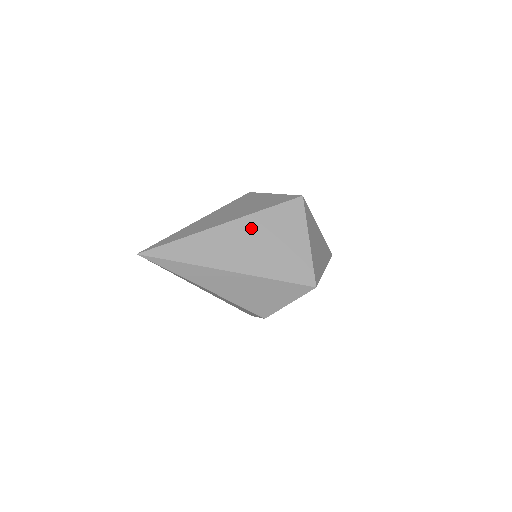
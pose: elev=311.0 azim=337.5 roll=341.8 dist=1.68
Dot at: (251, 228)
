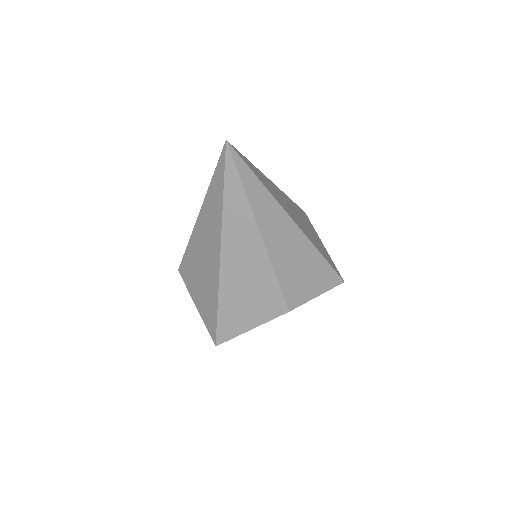
Dot at: (290, 204)
